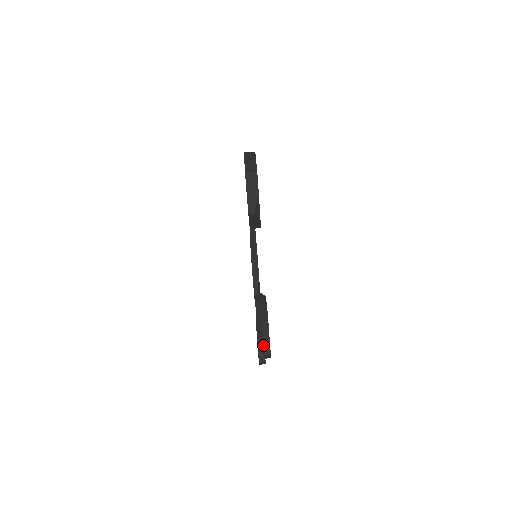
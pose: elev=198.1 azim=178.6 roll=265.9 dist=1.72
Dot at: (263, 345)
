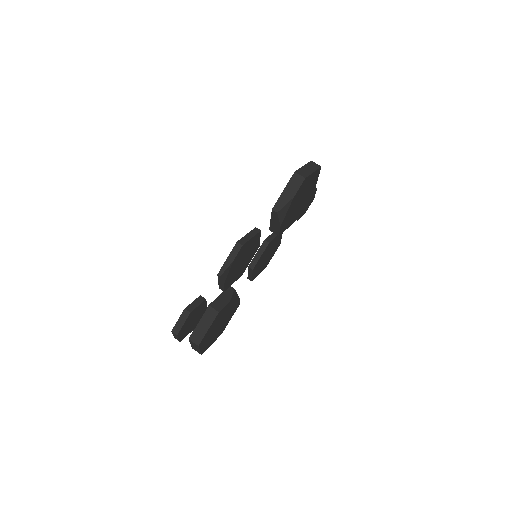
Dot at: (186, 318)
